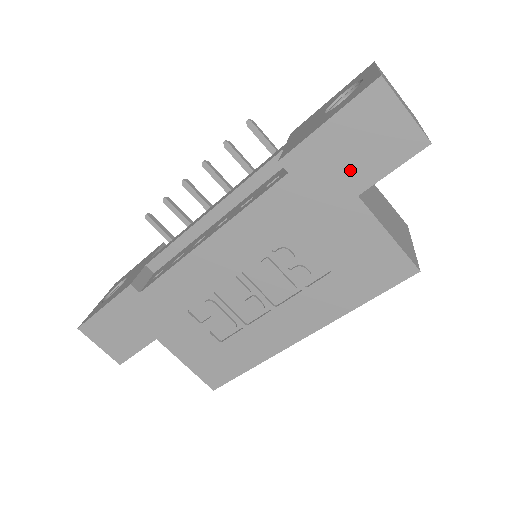
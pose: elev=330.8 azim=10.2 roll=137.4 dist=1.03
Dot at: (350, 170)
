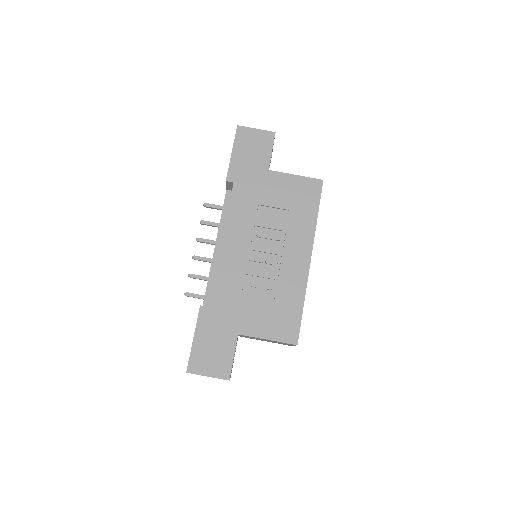
Dot at: (256, 163)
